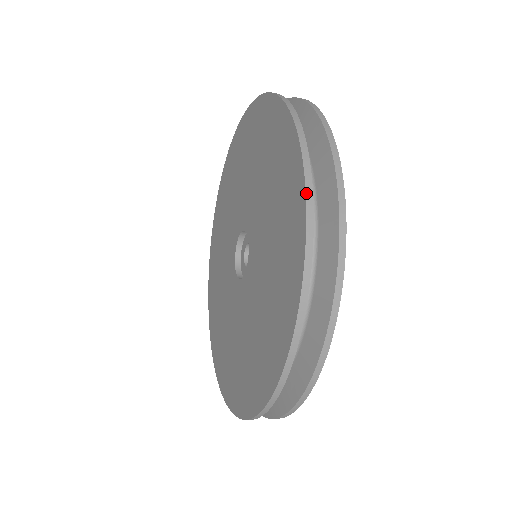
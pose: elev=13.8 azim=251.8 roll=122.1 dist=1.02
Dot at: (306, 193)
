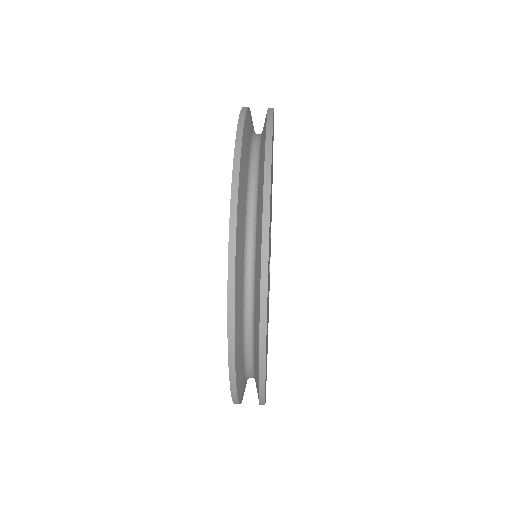
Dot at: occluded
